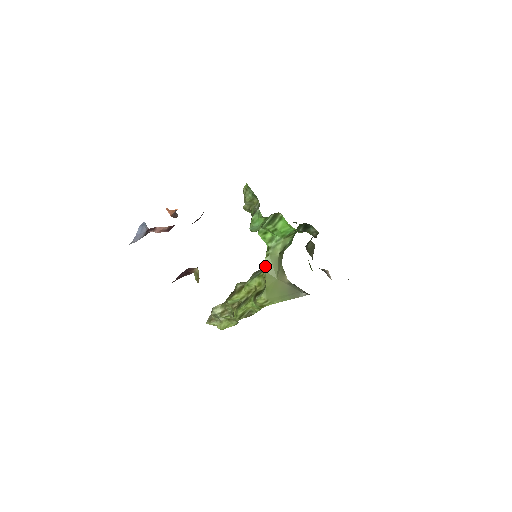
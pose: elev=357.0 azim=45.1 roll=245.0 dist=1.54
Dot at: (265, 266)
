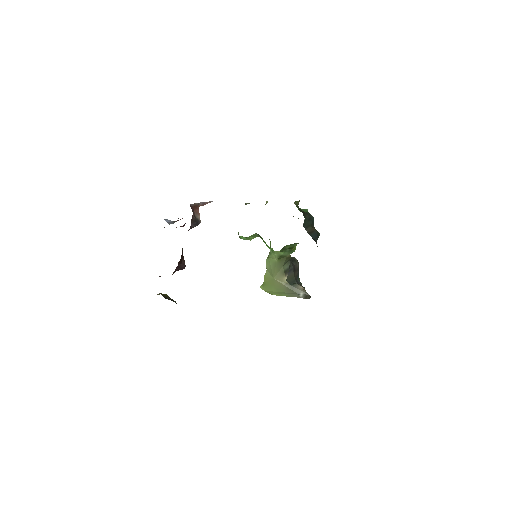
Dot at: (266, 265)
